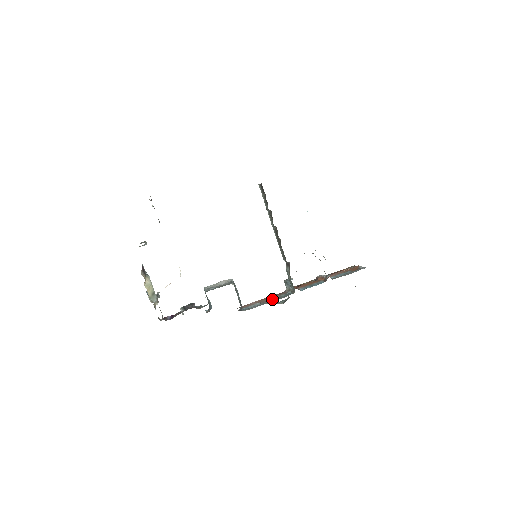
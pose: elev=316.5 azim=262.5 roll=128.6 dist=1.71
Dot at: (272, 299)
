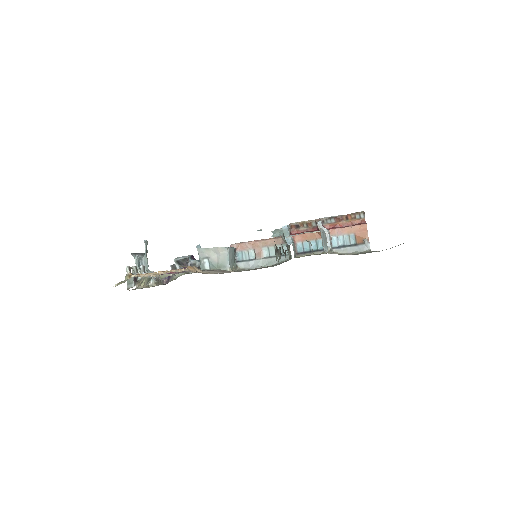
Dot at: (267, 251)
